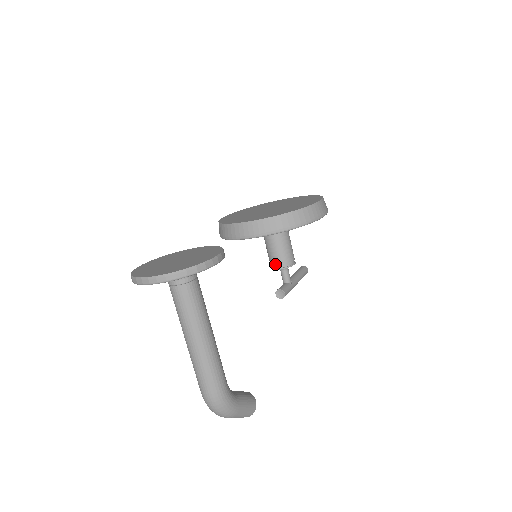
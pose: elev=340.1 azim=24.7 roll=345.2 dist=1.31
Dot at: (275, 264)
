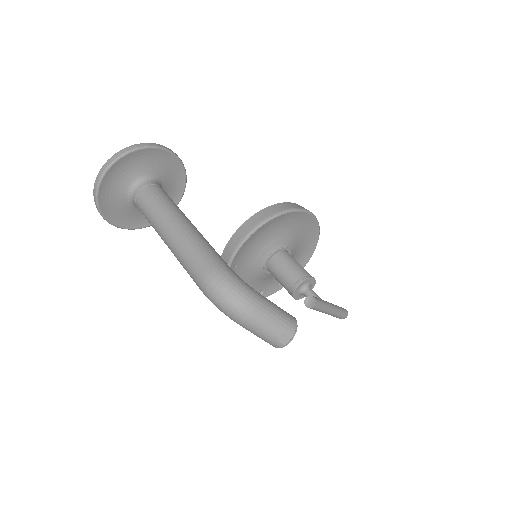
Dot at: (292, 284)
